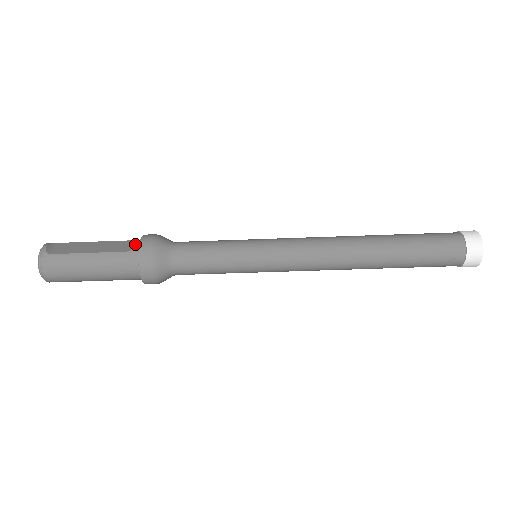
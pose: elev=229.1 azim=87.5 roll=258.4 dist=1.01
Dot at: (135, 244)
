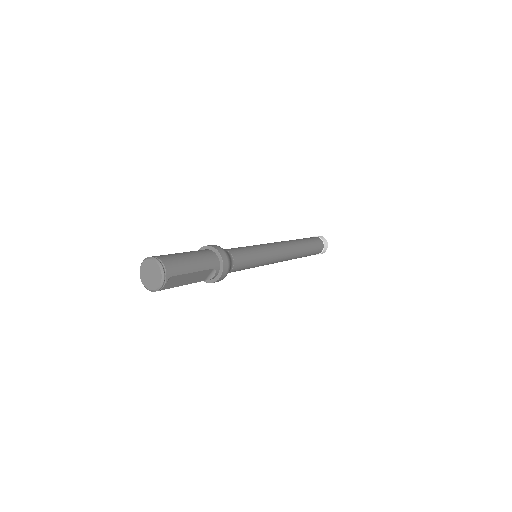
Dot at: (213, 278)
